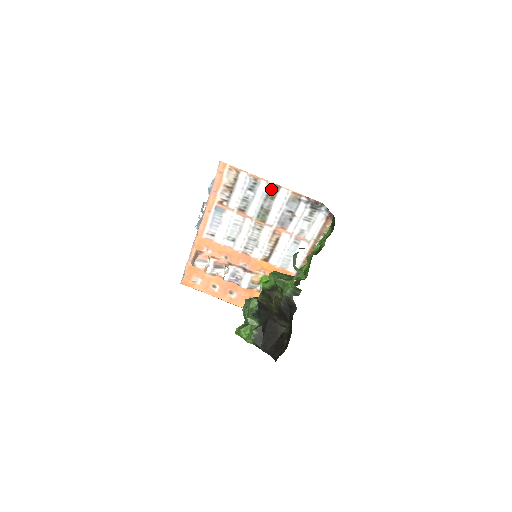
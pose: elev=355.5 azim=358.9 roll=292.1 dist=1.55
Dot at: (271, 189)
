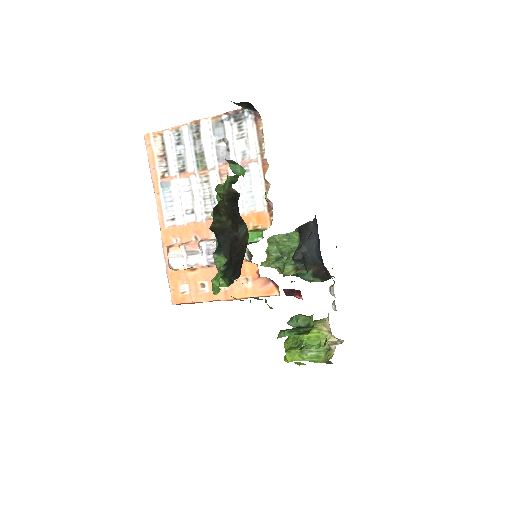
Dot at: (193, 129)
